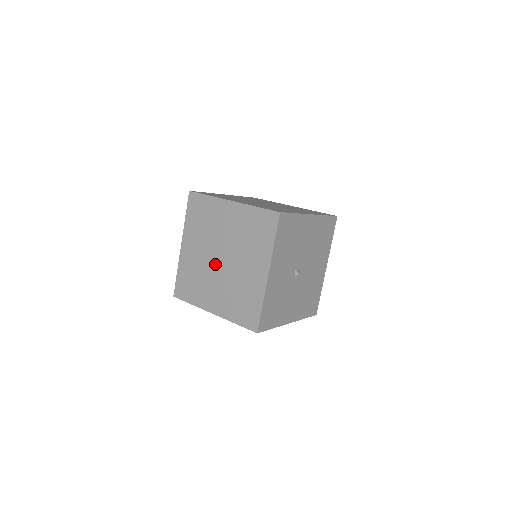
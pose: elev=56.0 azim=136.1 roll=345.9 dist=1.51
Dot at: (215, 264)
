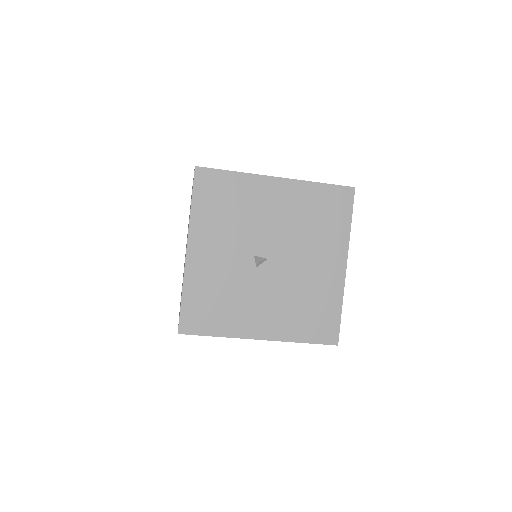
Dot at: occluded
